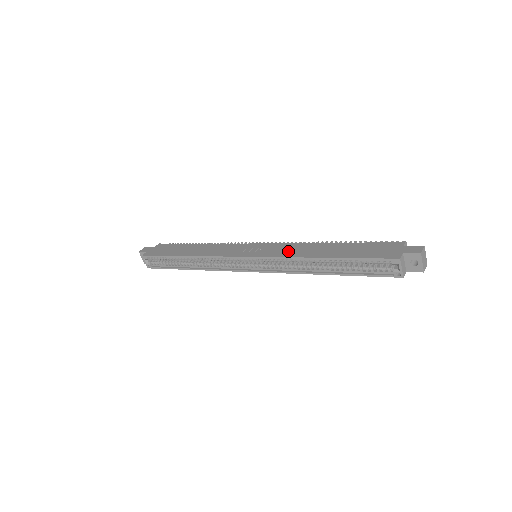
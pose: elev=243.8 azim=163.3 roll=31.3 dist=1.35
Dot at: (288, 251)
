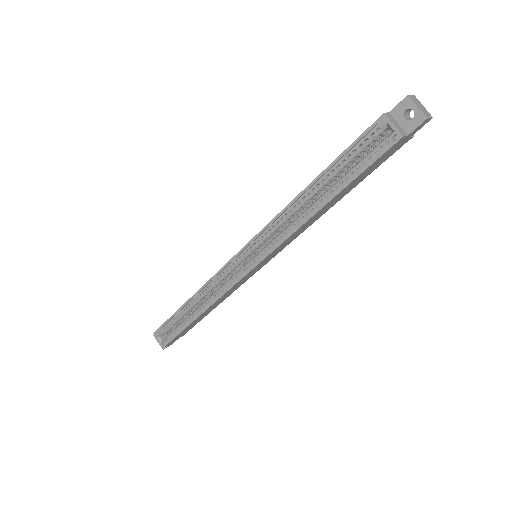
Dot at: occluded
